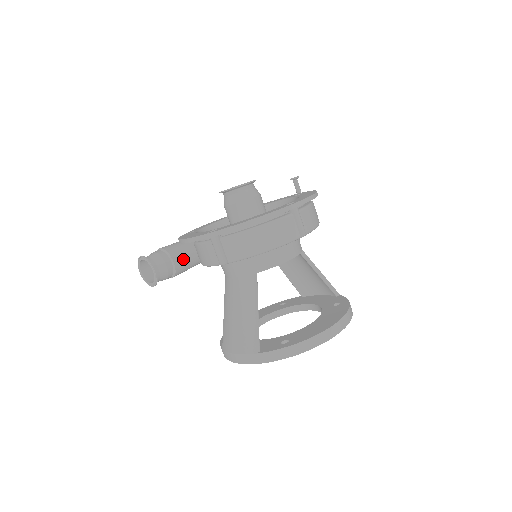
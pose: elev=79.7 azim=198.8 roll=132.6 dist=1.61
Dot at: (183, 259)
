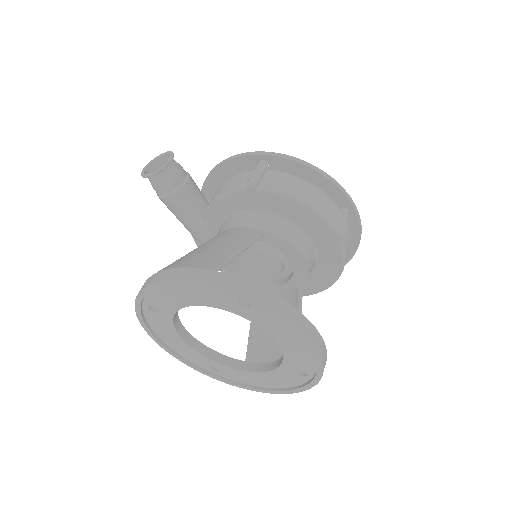
Dot at: (194, 192)
